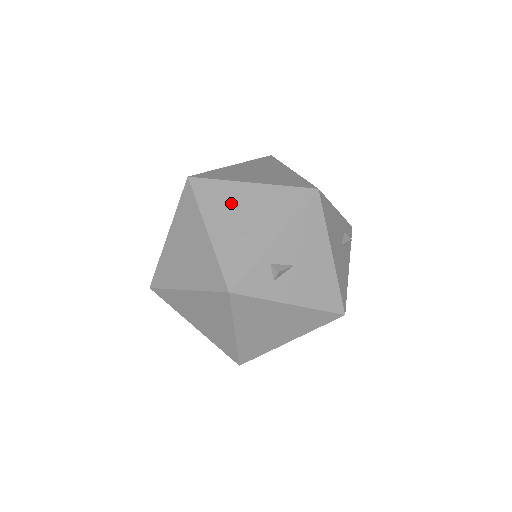
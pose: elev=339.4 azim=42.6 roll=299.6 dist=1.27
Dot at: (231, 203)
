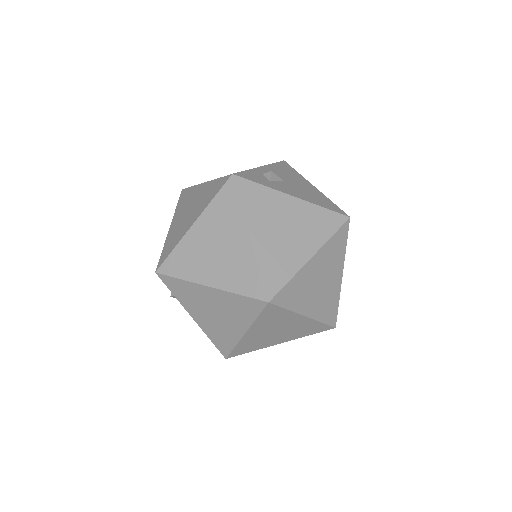
Dot at: occluded
